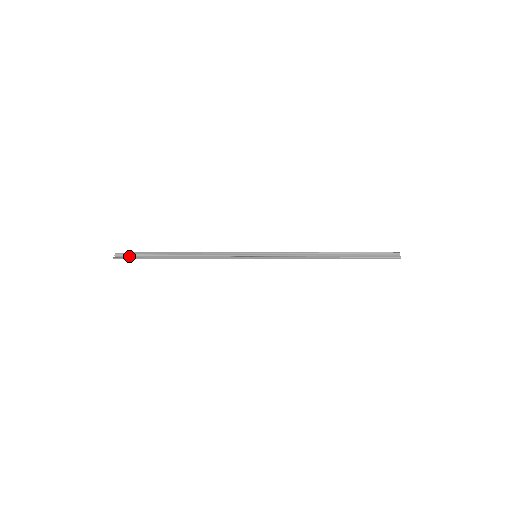
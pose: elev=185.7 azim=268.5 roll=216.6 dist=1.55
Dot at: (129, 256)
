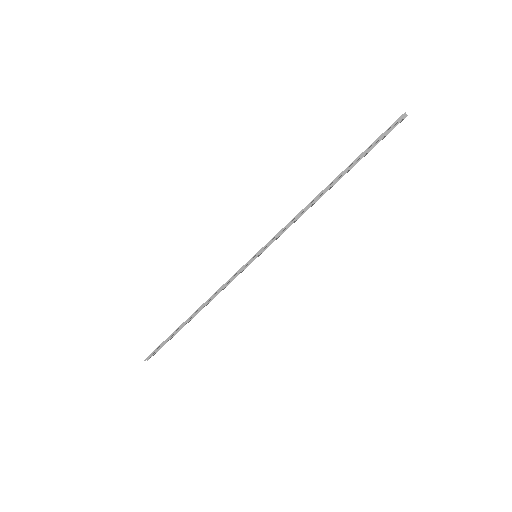
Dot at: (157, 350)
